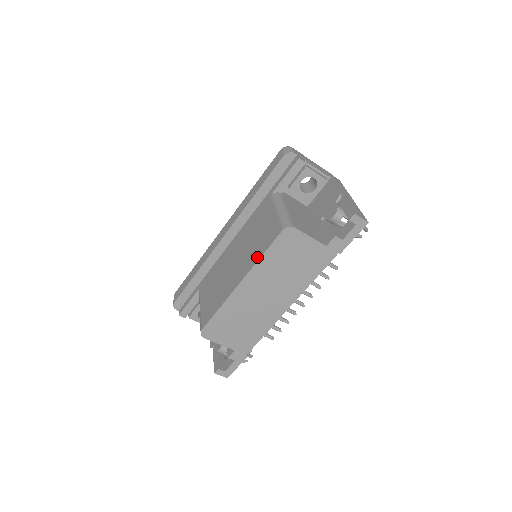
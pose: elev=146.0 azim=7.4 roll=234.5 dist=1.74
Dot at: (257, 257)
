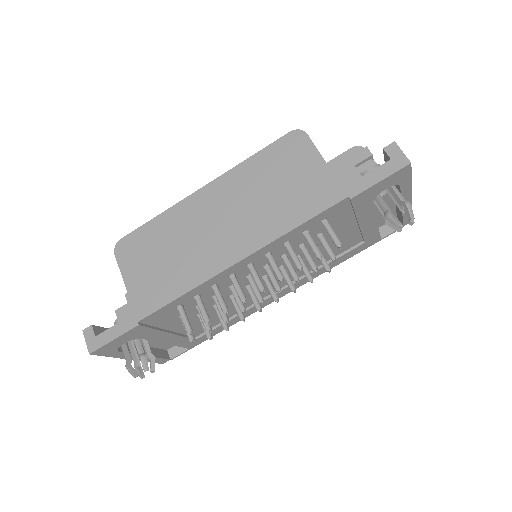
Dot at: occluded
